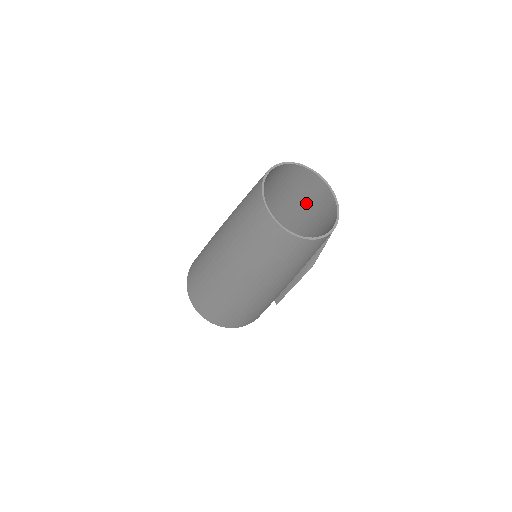
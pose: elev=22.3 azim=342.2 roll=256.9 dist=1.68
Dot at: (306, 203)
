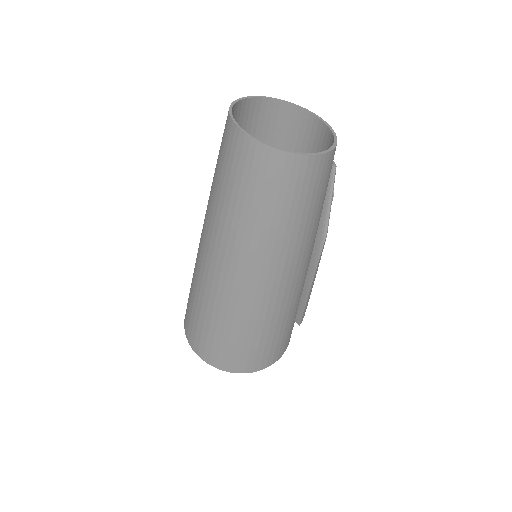
Dot at: occluded
